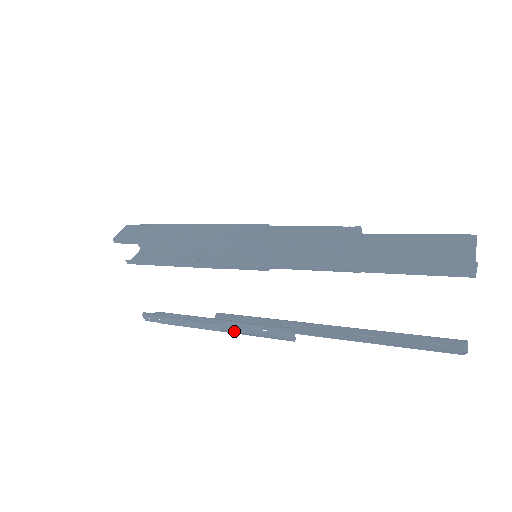
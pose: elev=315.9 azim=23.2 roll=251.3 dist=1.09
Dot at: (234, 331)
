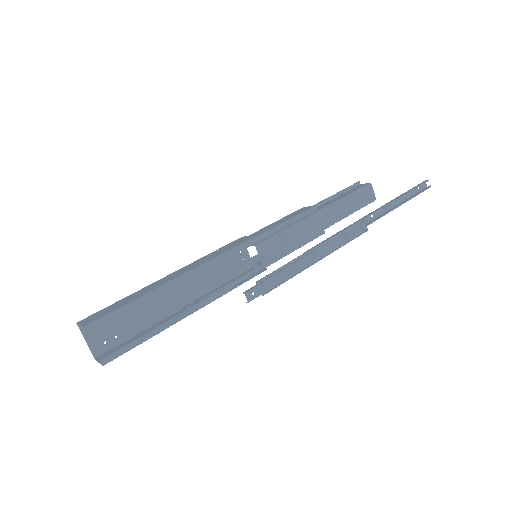
Dot at: (327, 254)
